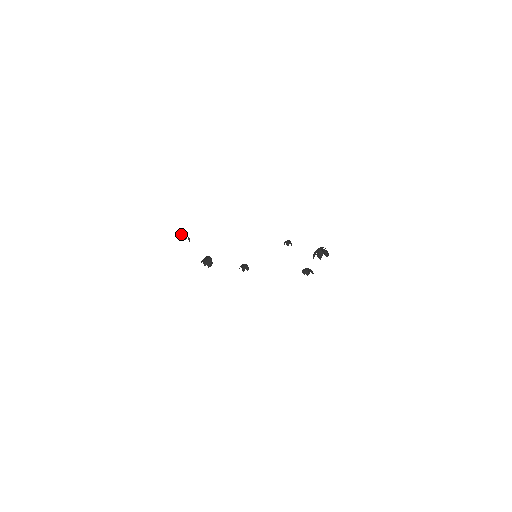
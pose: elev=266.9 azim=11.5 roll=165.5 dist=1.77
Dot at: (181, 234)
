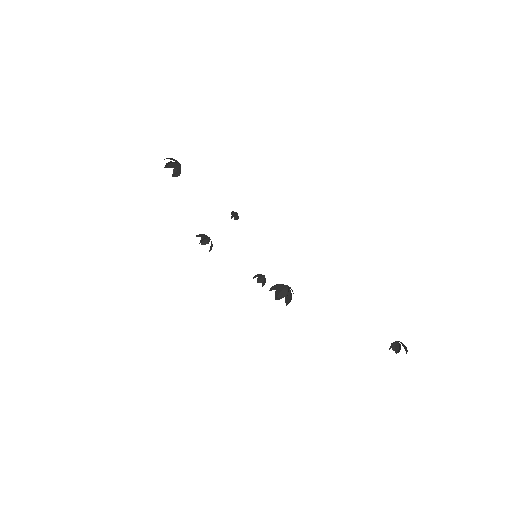
Dot at: occluded
